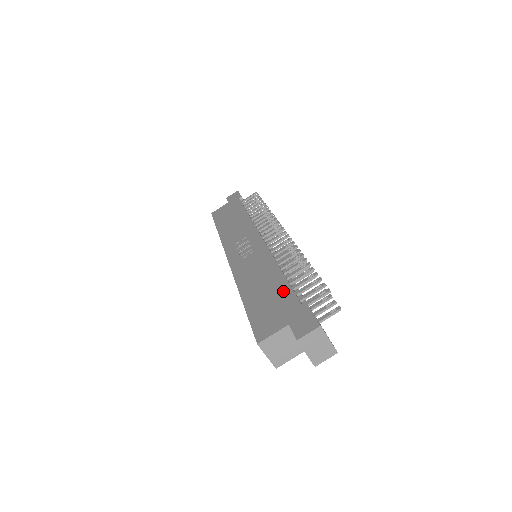
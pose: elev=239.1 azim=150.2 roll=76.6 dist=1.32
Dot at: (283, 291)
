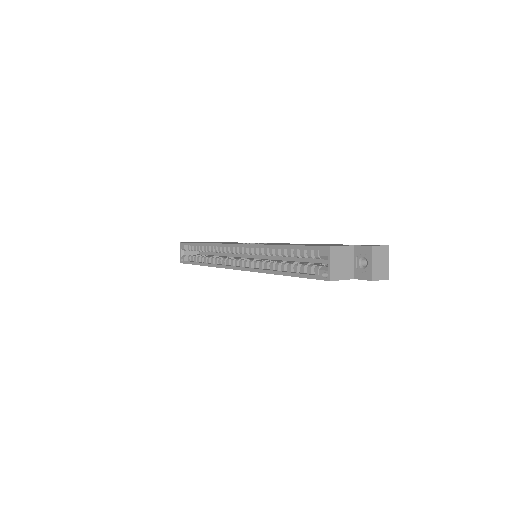
Dot at: (327, 244)
